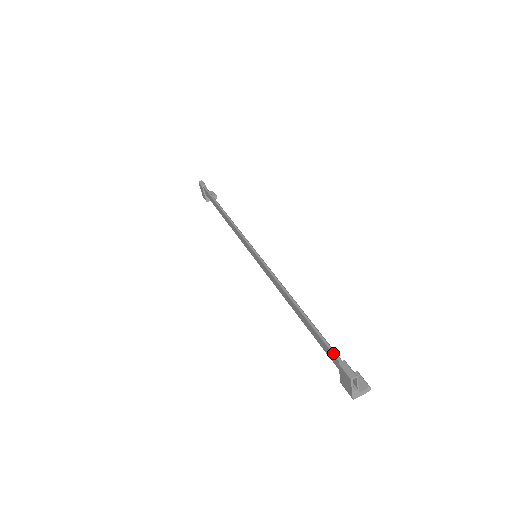
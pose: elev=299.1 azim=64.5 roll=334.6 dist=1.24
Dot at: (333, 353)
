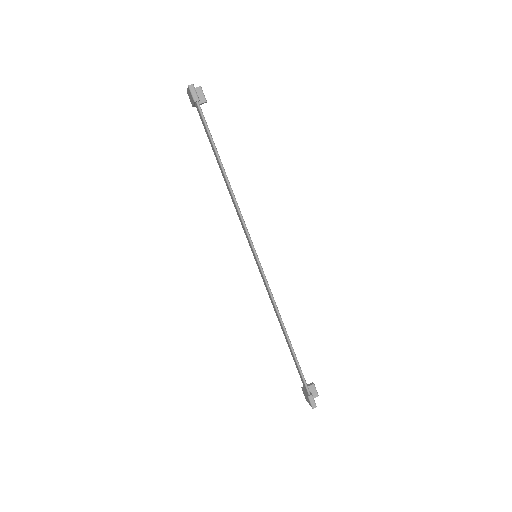
Dot at: (306, 387)
